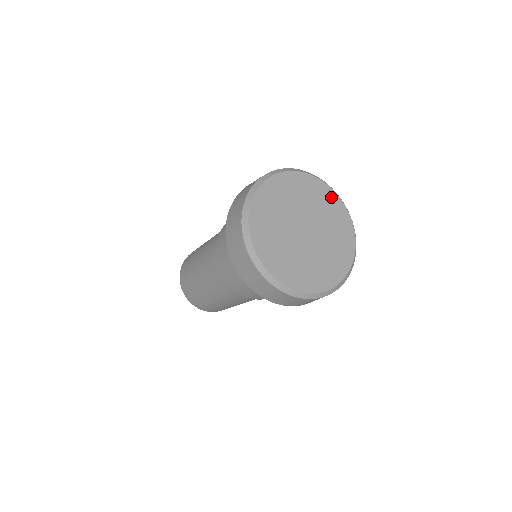
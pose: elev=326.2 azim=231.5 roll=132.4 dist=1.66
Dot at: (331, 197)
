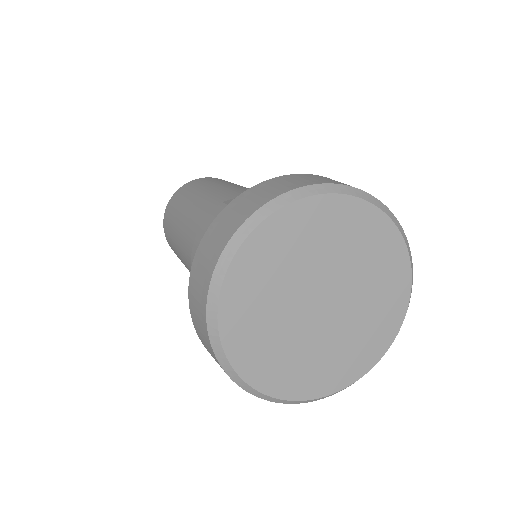
Dot at: (392, 247)
